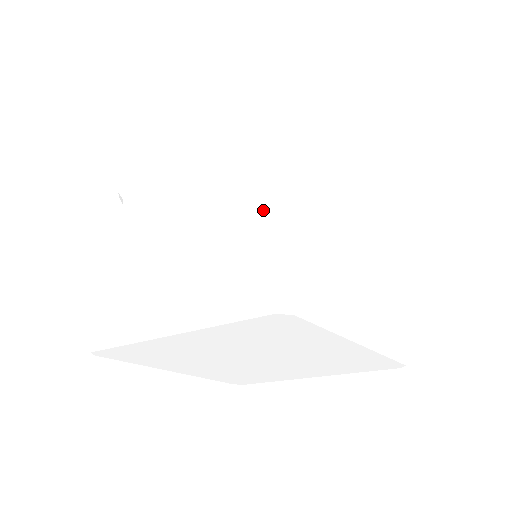
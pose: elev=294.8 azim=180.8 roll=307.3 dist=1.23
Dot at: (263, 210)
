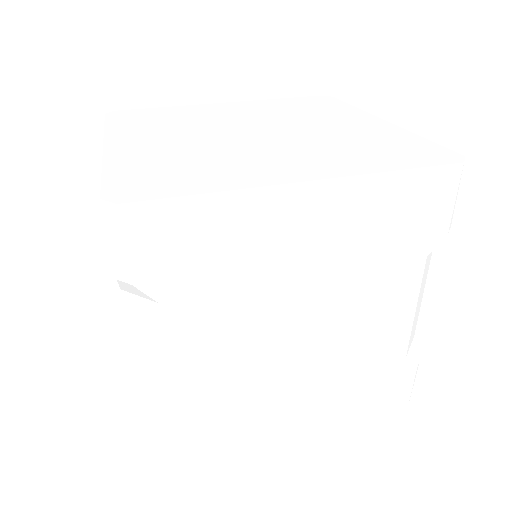
Dot at: (410, 339)
